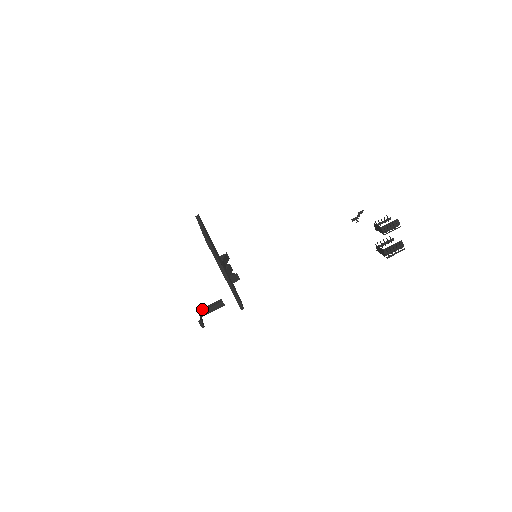
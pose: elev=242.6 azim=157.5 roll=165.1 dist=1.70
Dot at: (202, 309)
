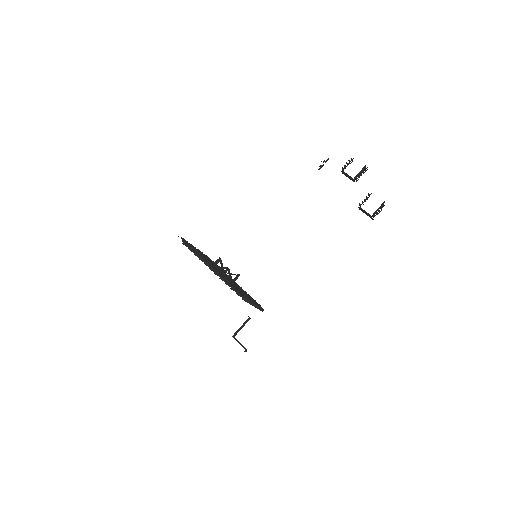
Dot at: (235, 334)
